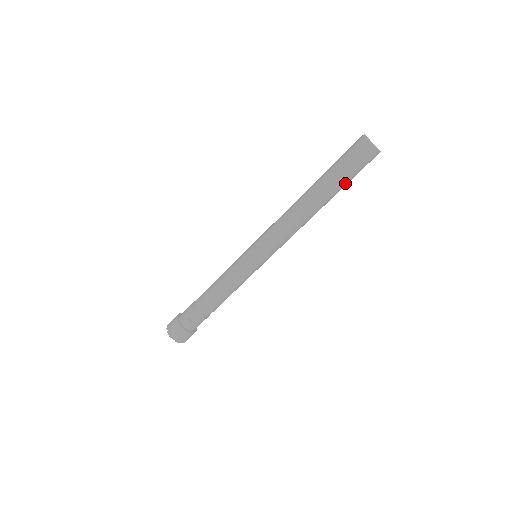
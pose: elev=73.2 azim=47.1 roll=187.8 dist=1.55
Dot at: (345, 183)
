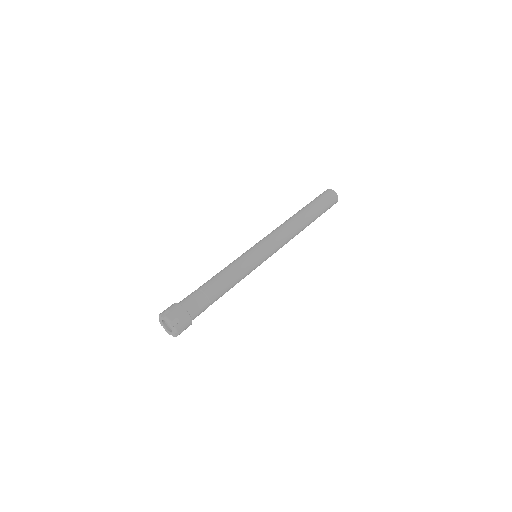
Dot at: (320, 213)
